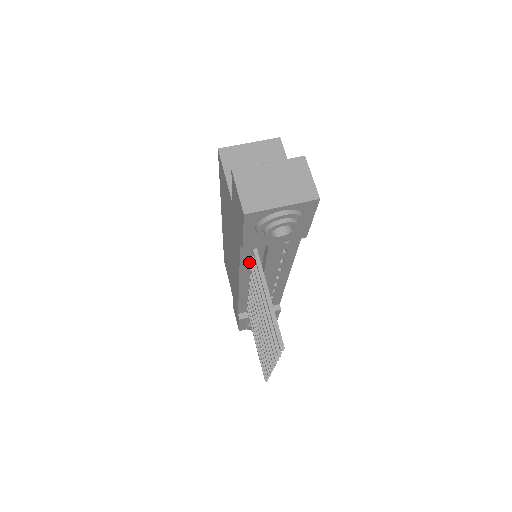
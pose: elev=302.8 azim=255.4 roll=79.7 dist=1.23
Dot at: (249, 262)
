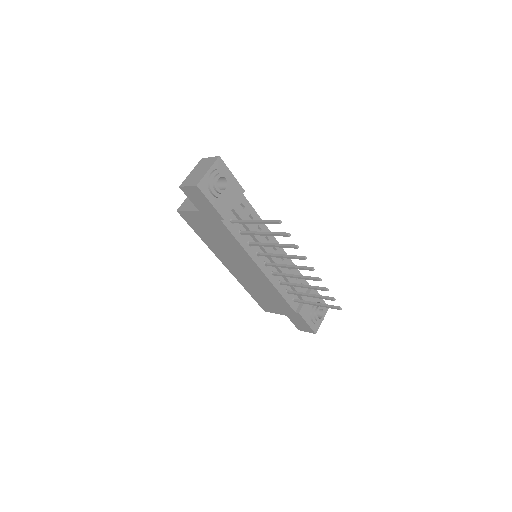
Dot at: (243, 239)
